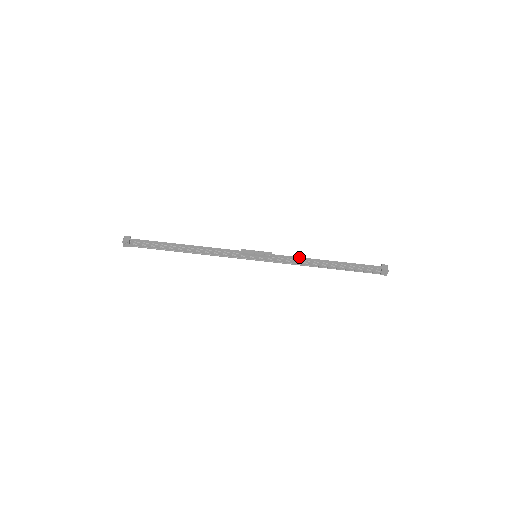
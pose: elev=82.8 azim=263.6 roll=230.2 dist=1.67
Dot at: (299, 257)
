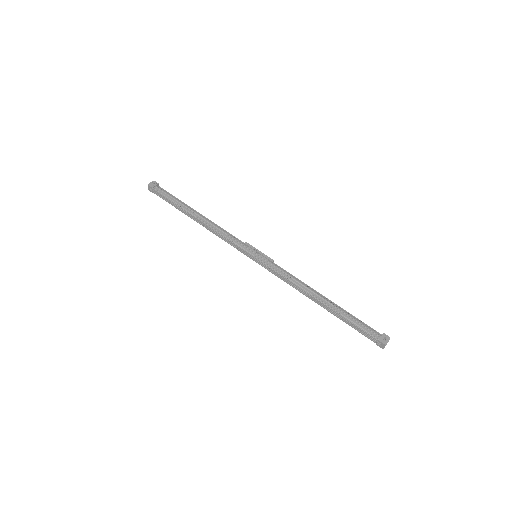
Dot at: (297, 280)
